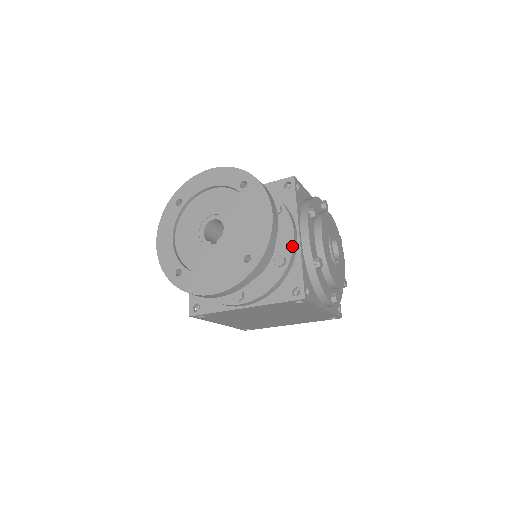
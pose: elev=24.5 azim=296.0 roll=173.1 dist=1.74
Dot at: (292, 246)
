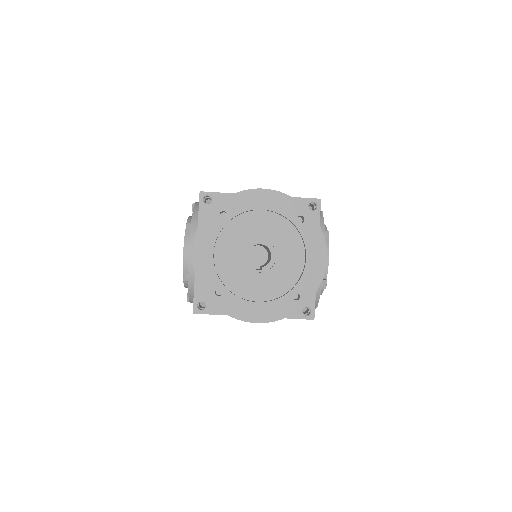
Dot at: occluded
